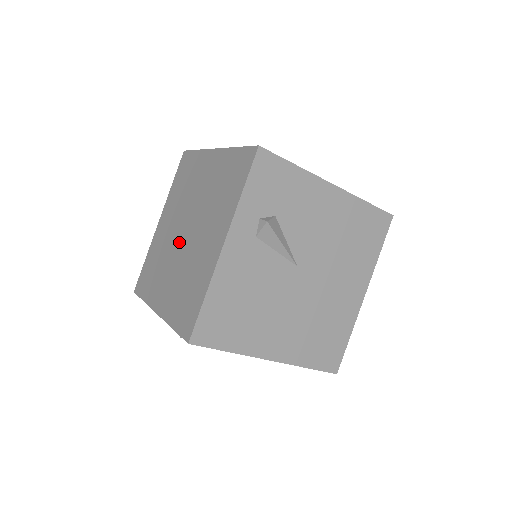
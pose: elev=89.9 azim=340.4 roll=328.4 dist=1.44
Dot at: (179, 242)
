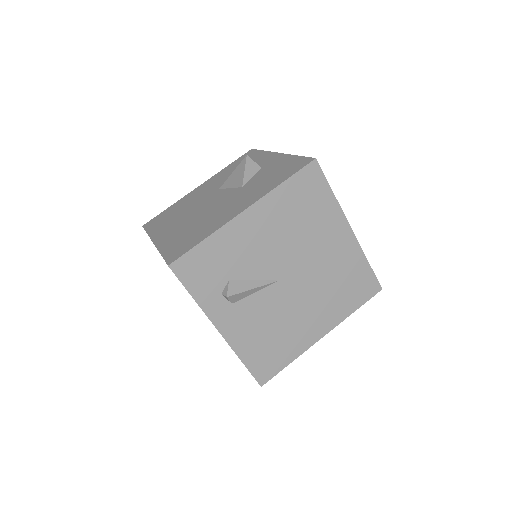
Dot at: occluded
